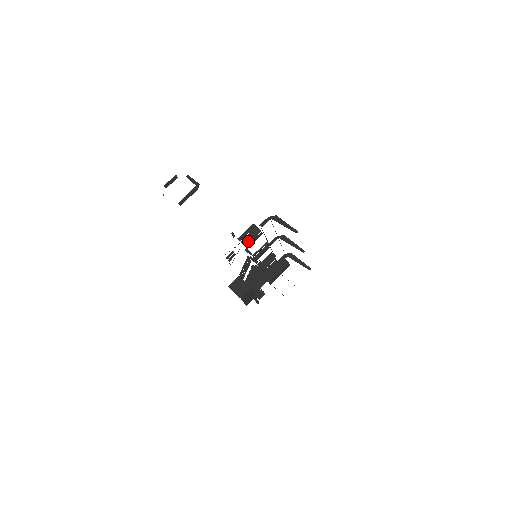
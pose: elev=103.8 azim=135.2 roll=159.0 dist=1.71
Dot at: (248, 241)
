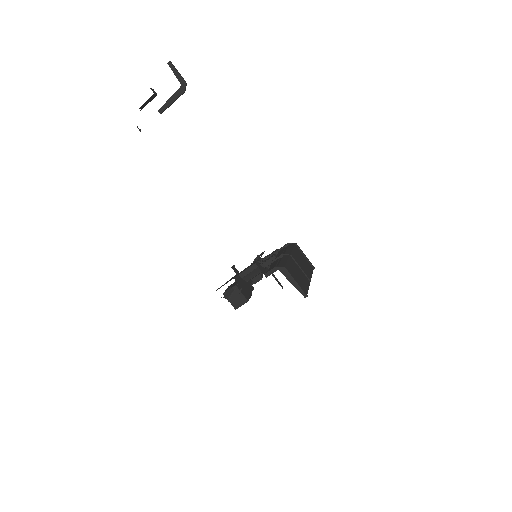
Dot at: (249, 278)
